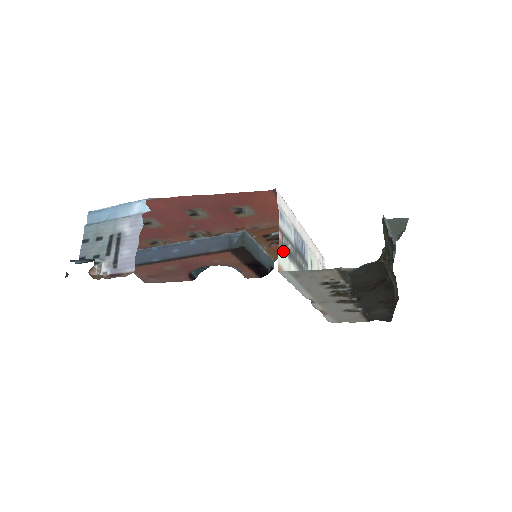
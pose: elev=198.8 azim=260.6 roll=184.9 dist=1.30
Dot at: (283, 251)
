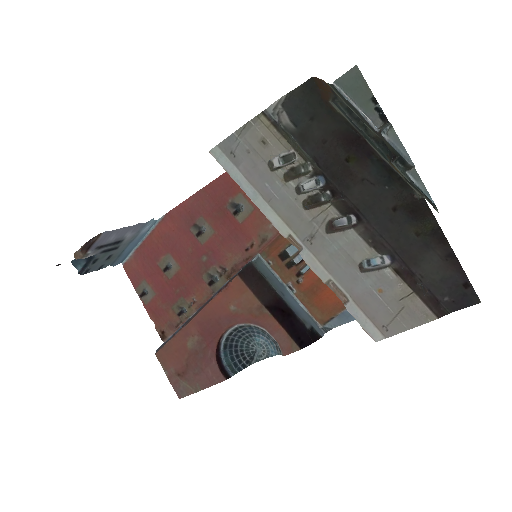
Dot at: occluded
